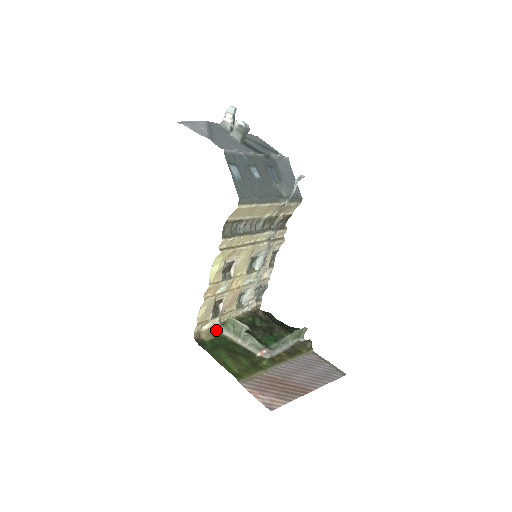
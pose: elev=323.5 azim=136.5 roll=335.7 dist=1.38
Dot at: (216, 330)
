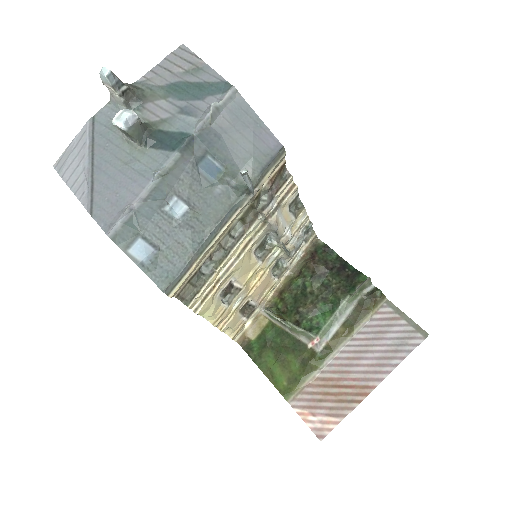
Dot at: (263, 316)
